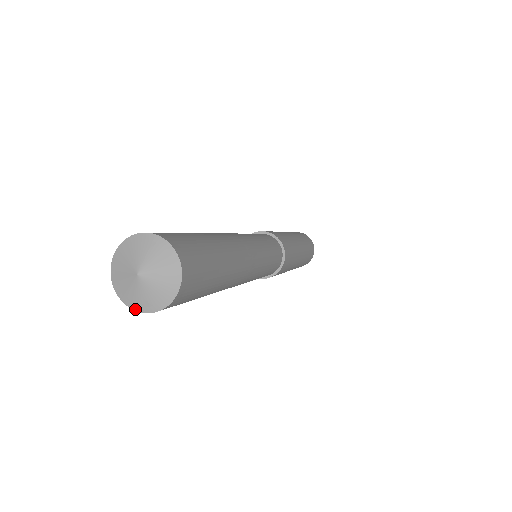
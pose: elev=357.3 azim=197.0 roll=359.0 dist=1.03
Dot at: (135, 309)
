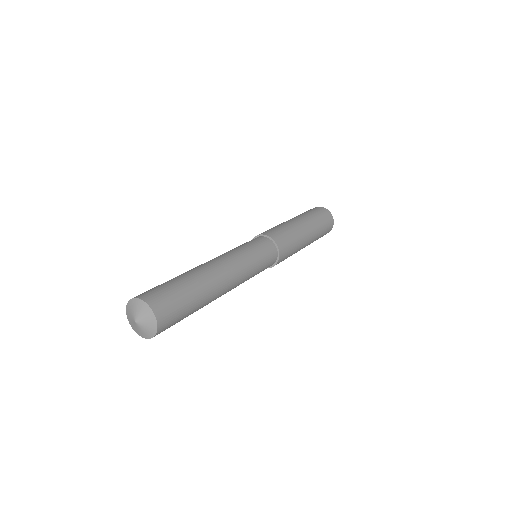
Dot at: (144, 337)
